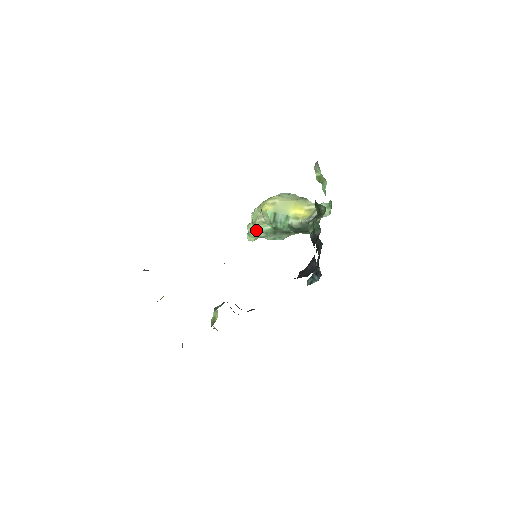
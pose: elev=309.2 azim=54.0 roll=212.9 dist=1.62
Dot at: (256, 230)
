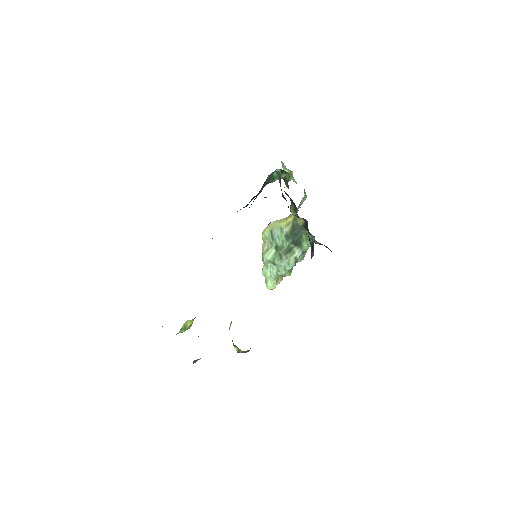
Dot at: (267, 267)
